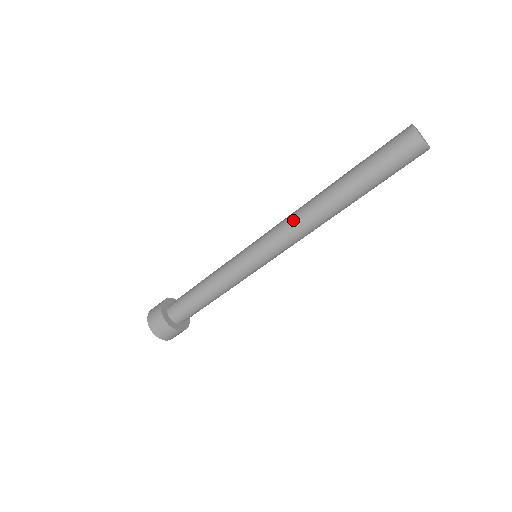
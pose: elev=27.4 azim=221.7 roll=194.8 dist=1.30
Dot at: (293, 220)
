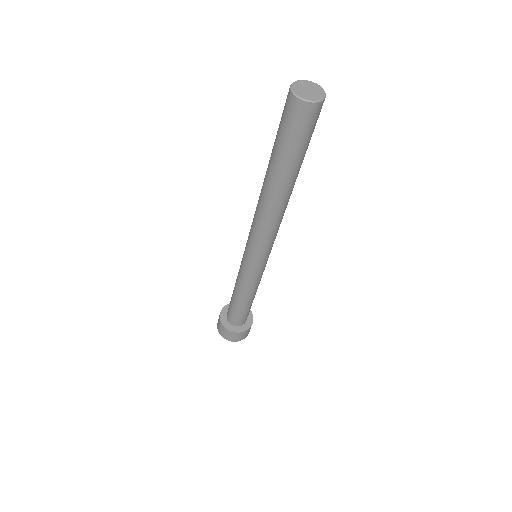
Dot at: (254, 216)
